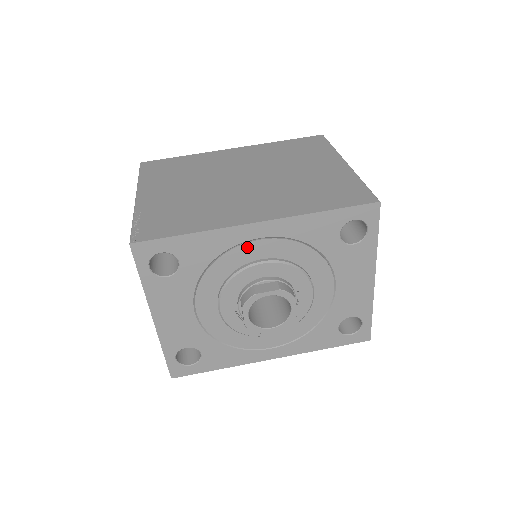
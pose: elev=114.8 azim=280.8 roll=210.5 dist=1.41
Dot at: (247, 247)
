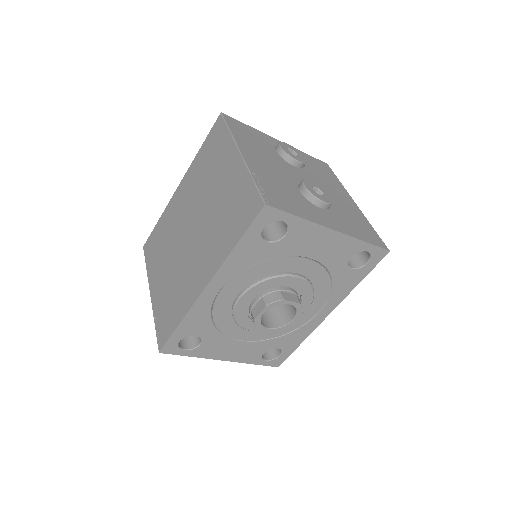
Dot at: (220, 299)
